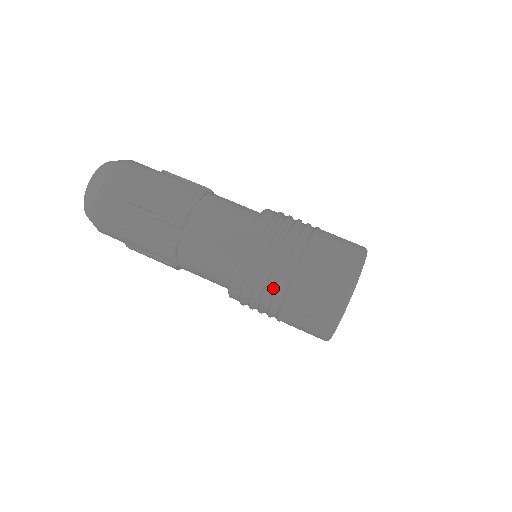
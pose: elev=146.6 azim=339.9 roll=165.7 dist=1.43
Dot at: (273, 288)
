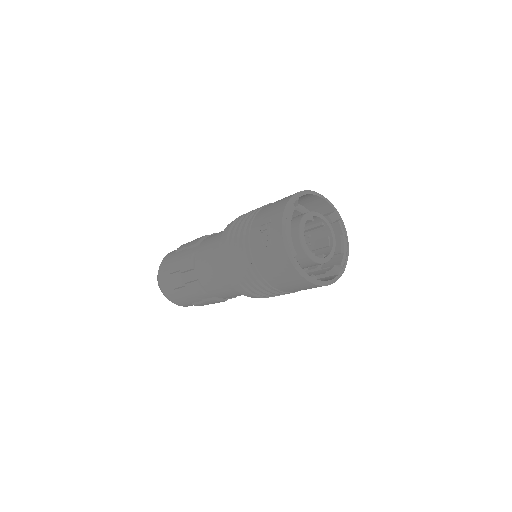
Dot at: (241, 233)
